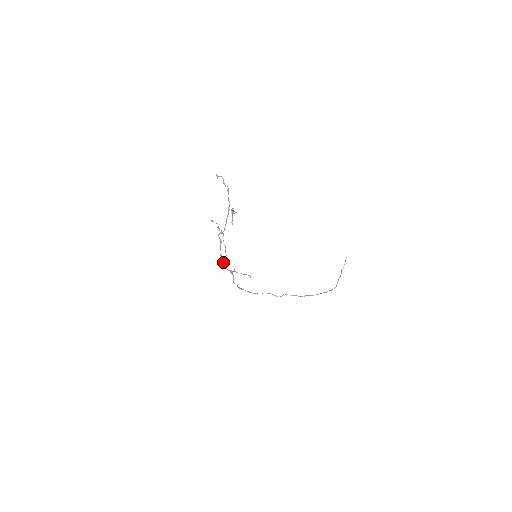
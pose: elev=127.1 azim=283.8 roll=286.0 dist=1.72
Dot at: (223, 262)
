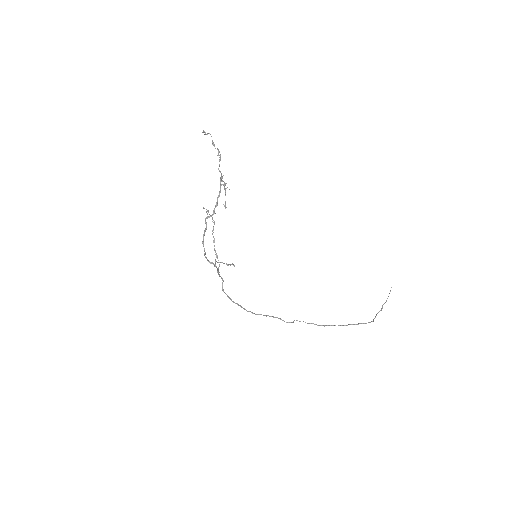
Dot at: occluded
